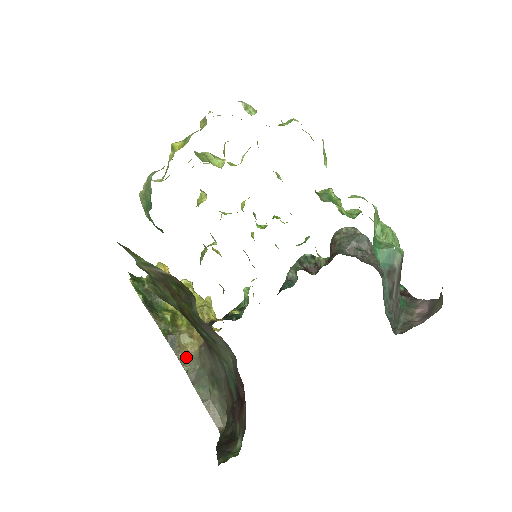
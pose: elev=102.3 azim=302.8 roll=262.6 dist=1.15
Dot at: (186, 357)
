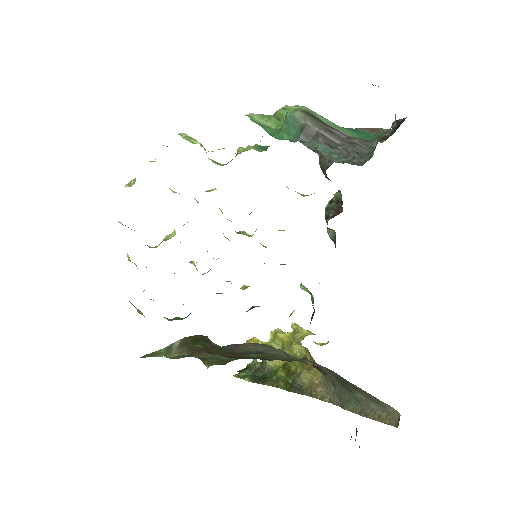
Dot at: (320, 390)
